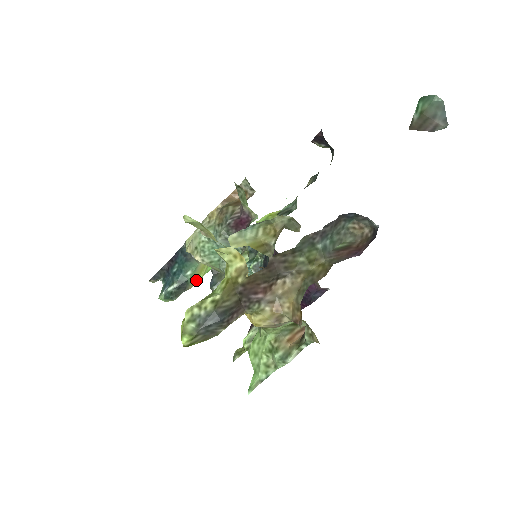
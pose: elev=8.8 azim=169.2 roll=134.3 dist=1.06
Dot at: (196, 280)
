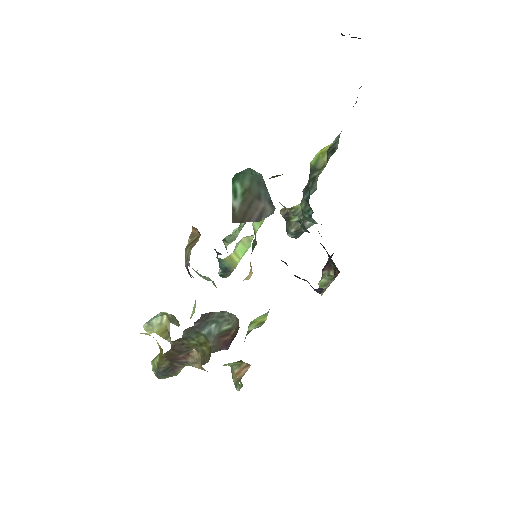
Dot at: (235, 264)
